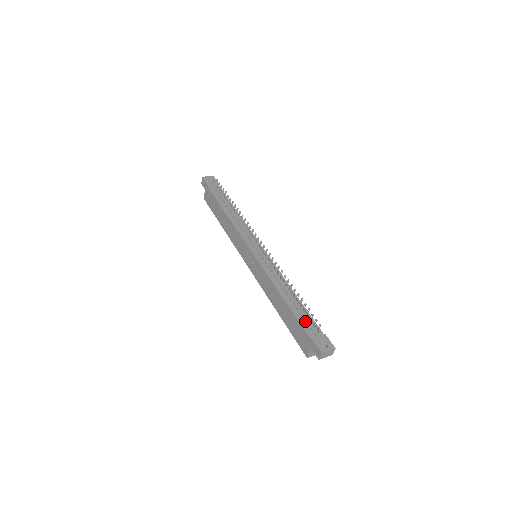
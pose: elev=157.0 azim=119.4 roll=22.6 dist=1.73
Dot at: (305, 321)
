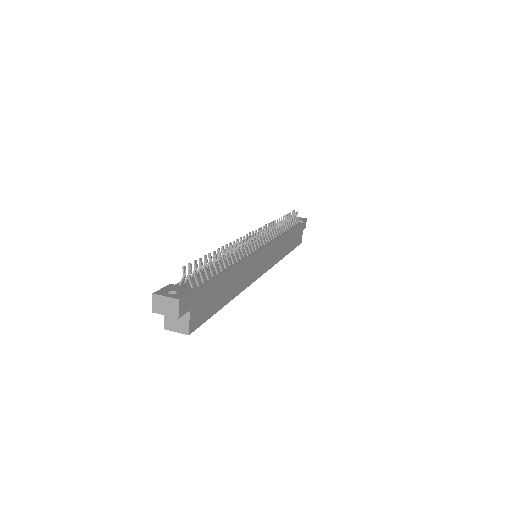
Dot at: (192, 274)
